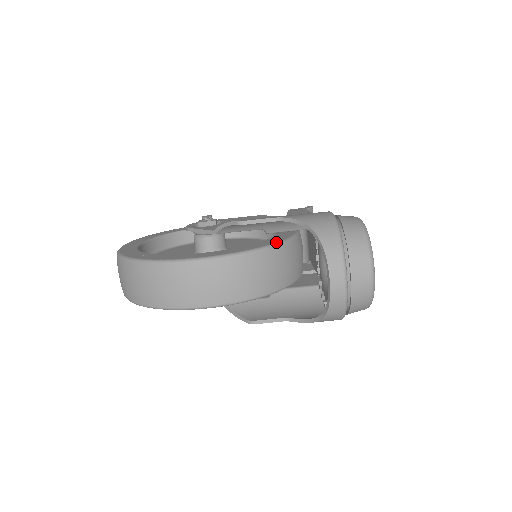
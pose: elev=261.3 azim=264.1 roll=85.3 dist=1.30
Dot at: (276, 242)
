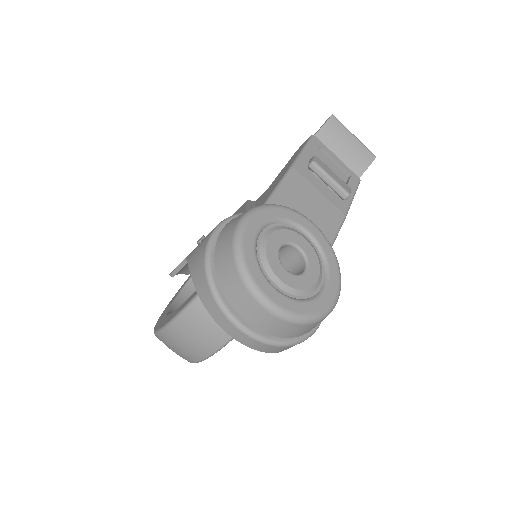
Dot at: occluded
